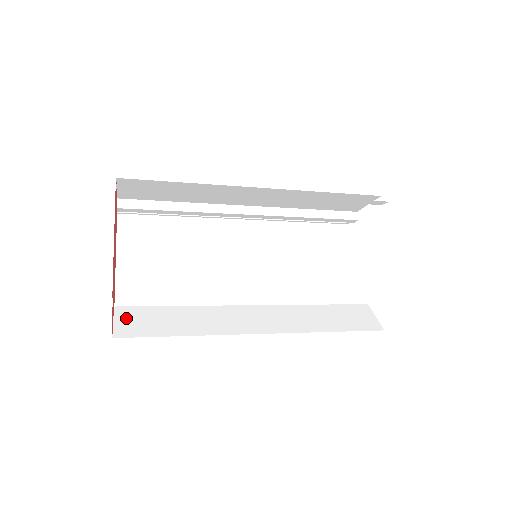
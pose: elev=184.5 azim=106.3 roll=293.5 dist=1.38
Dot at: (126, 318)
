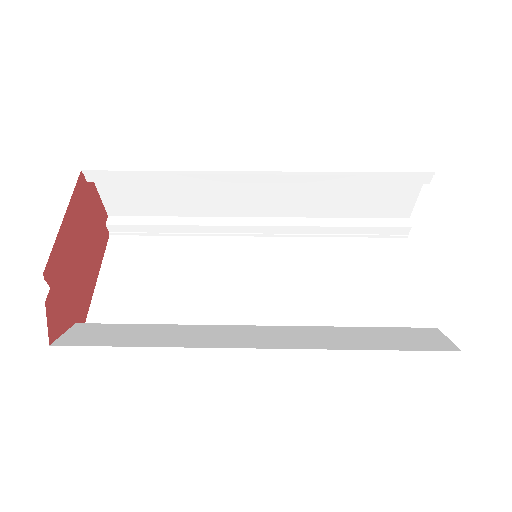
Dot at: (81, 331)
